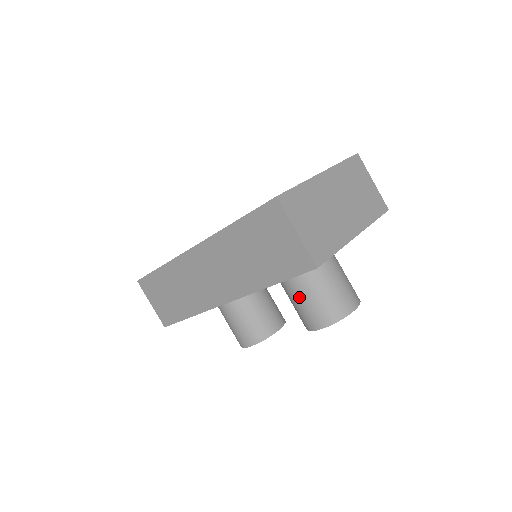
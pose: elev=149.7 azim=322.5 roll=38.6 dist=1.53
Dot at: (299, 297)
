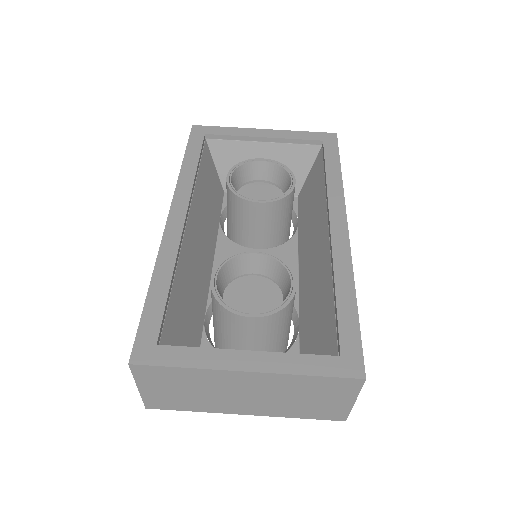
Dot at: occluded
